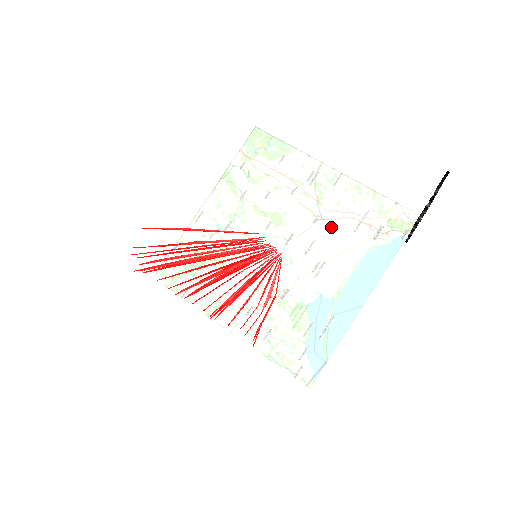
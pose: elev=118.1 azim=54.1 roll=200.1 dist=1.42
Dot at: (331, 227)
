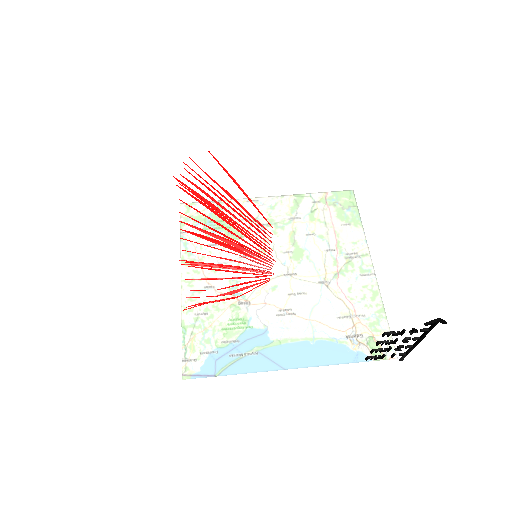
Dot at: (327, 297)
